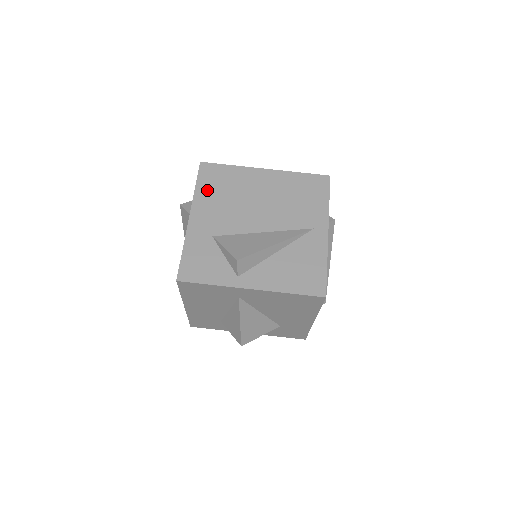
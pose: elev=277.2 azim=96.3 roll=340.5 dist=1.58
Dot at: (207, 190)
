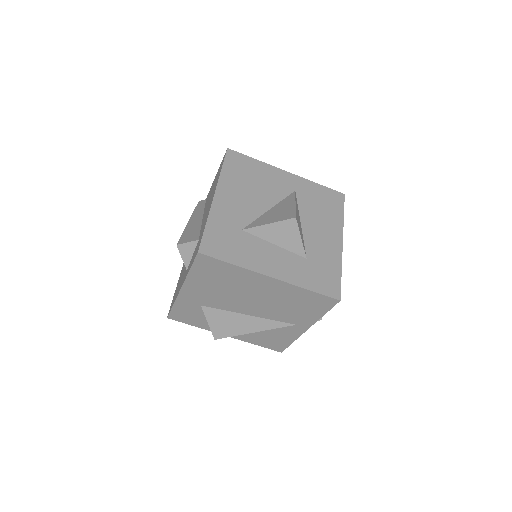
Dot at: (201, 277)
